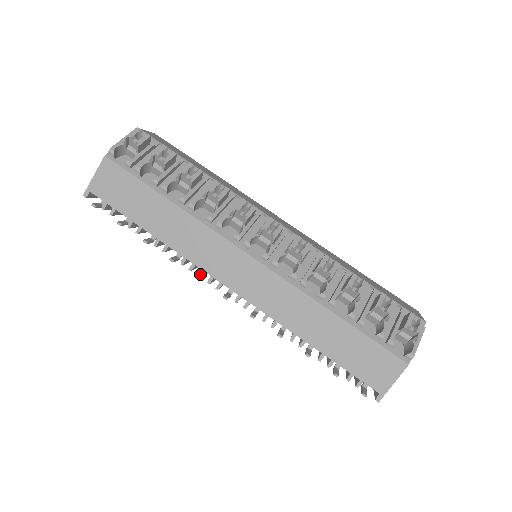
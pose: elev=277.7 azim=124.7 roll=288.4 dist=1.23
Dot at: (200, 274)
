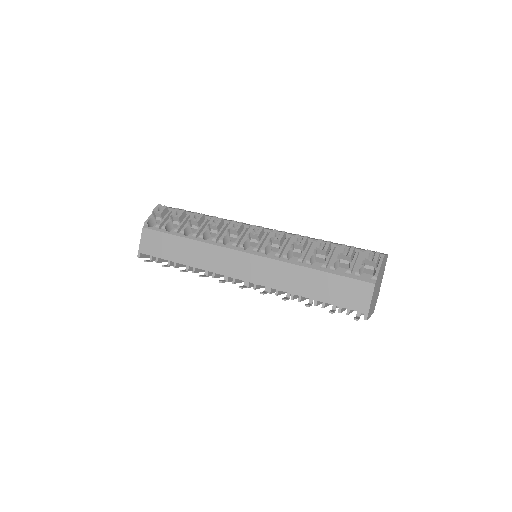
Dot at: (222, 280)
